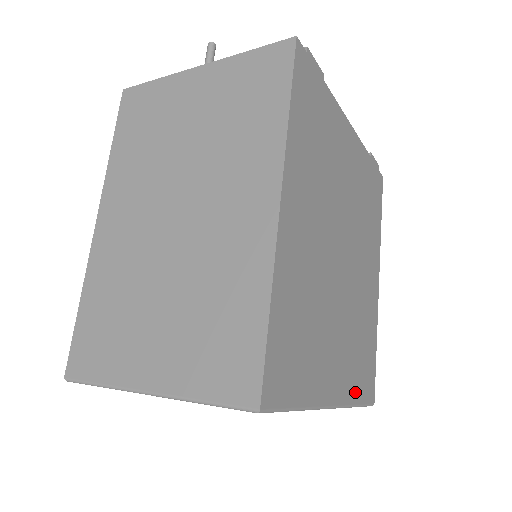
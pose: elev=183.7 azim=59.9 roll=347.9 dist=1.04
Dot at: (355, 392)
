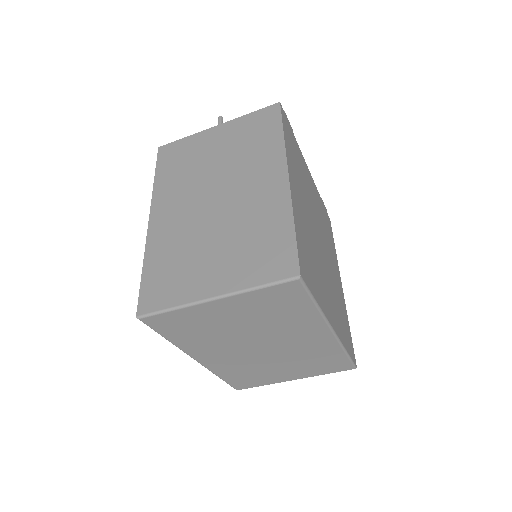
Dot at: (344, 340)
